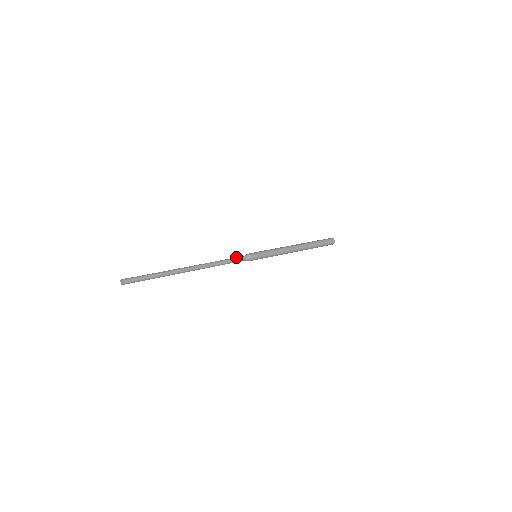
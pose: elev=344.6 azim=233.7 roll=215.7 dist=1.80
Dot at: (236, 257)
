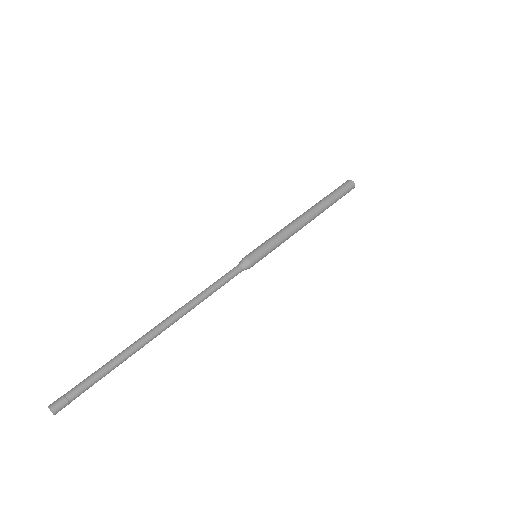
Dot at: (230, 273)
